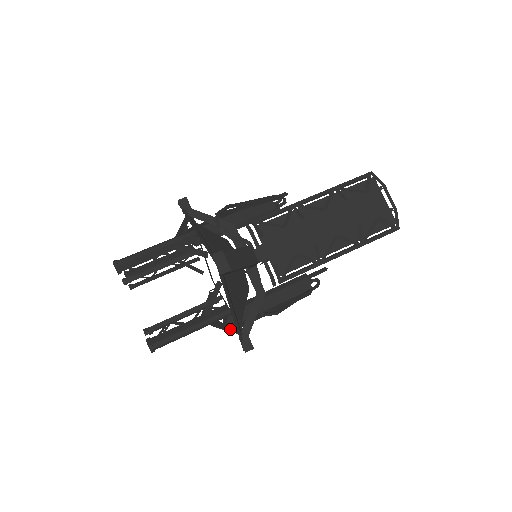
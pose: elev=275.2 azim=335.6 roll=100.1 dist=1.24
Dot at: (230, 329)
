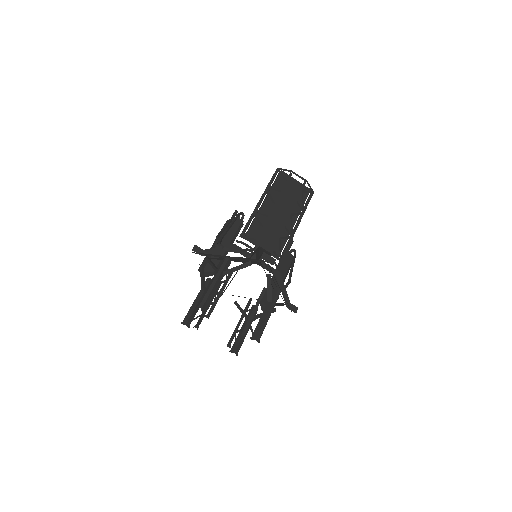
Dot at: (281, 304)
